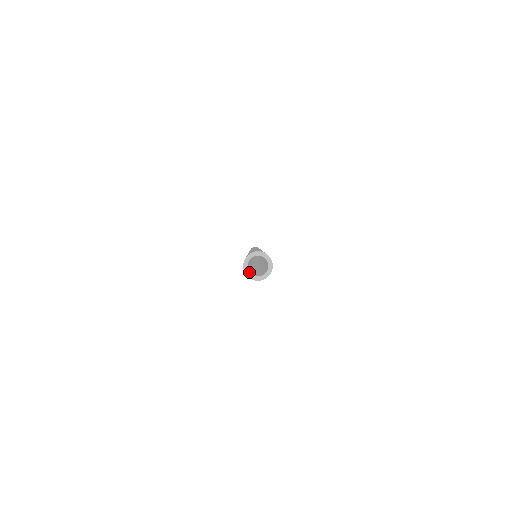
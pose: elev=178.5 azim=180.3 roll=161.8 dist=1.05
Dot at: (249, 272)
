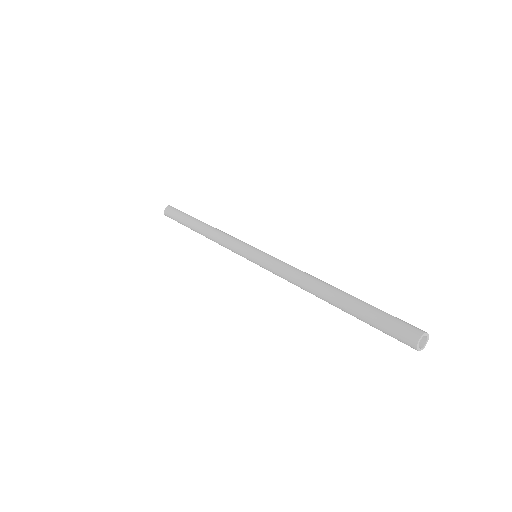
Dot at: (421, 349)
